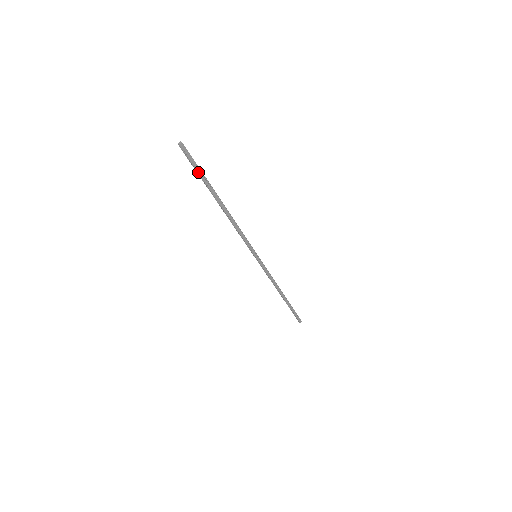
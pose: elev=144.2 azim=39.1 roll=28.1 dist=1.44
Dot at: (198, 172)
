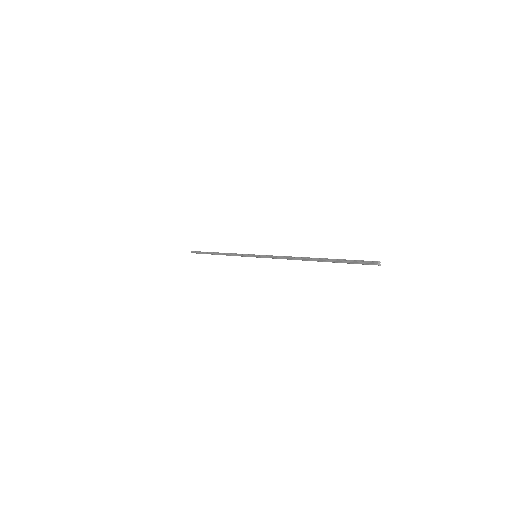
Dot at: occluded
